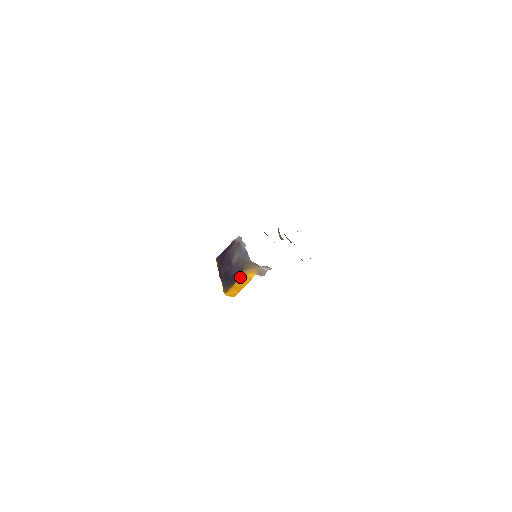
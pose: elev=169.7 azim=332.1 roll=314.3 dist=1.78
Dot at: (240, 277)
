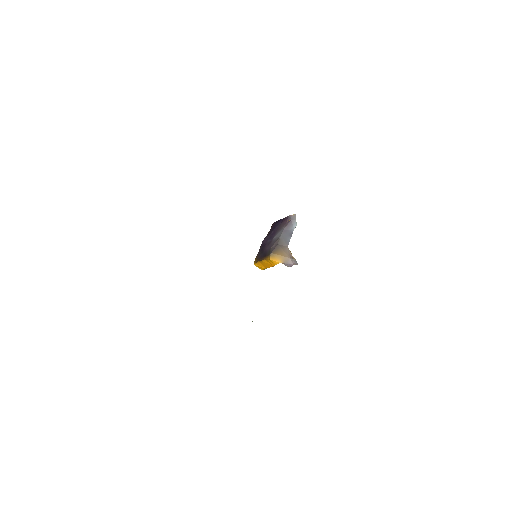
Dot at: (267, 257)
